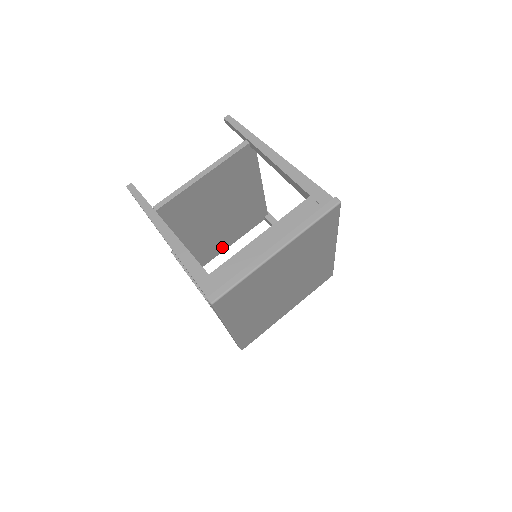
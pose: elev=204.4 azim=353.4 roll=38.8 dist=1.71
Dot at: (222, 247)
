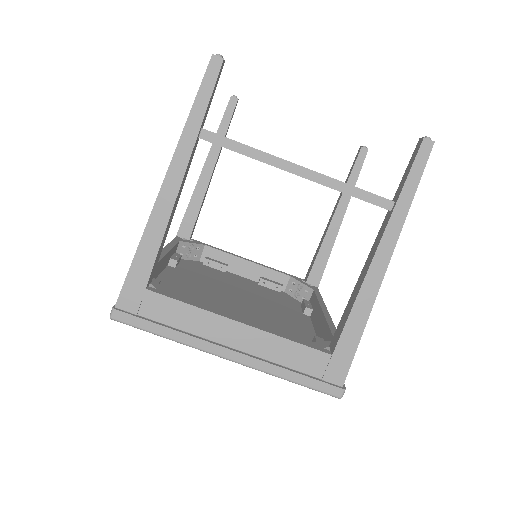
Dot at: occluded
